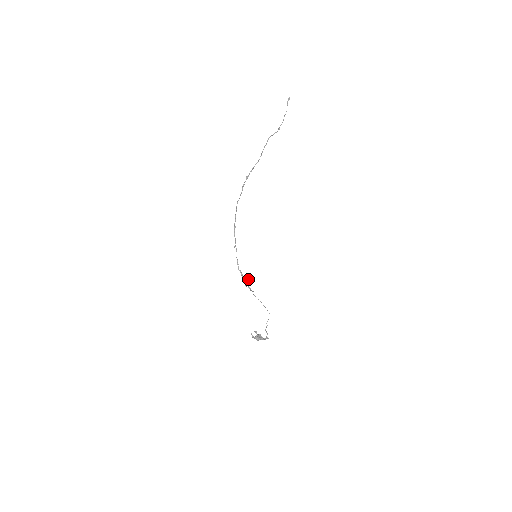
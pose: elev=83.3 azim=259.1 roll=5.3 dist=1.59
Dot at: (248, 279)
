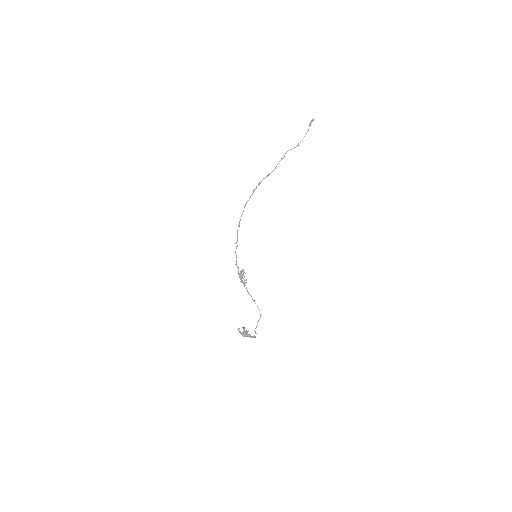
Dot at: occluded
